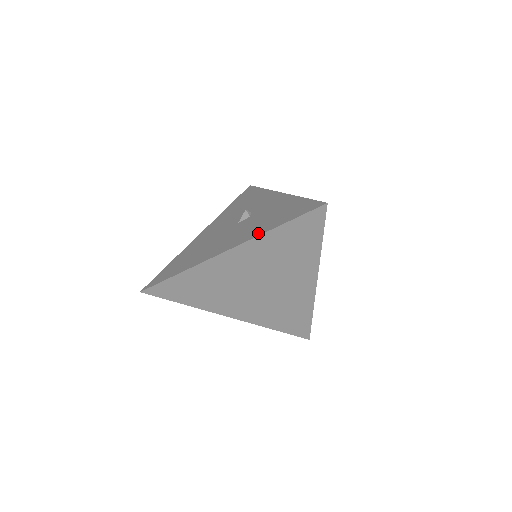
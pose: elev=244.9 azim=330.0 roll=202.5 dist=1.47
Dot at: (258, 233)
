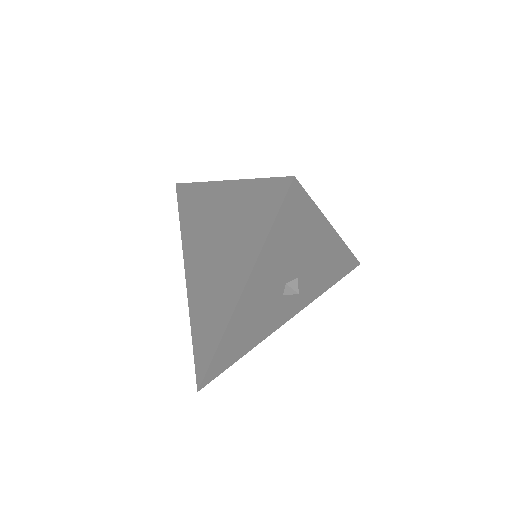
Dot at: occluded
